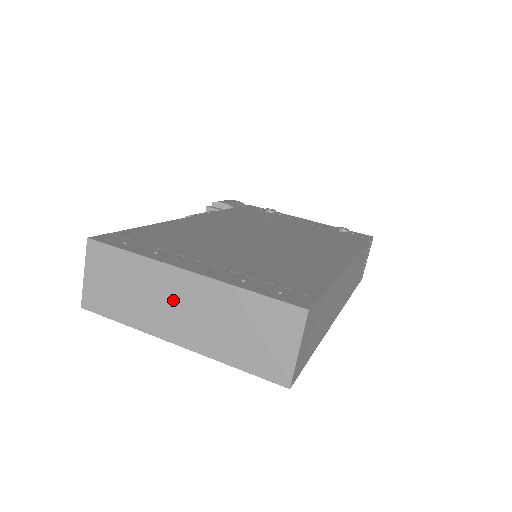
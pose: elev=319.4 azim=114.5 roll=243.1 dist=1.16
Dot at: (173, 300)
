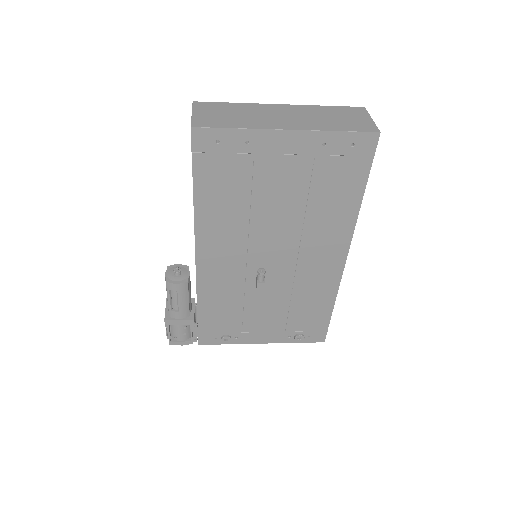
Dot at: (275, 114)
